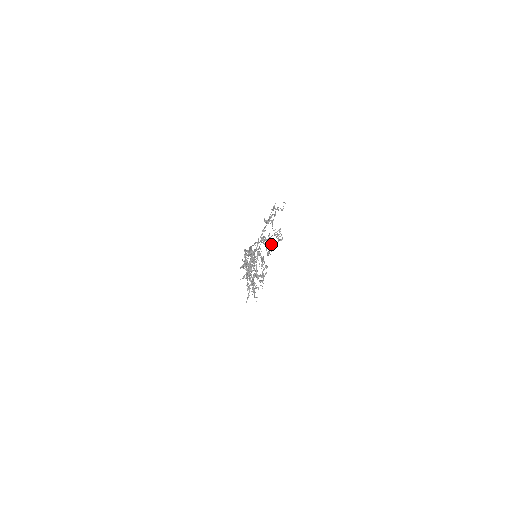
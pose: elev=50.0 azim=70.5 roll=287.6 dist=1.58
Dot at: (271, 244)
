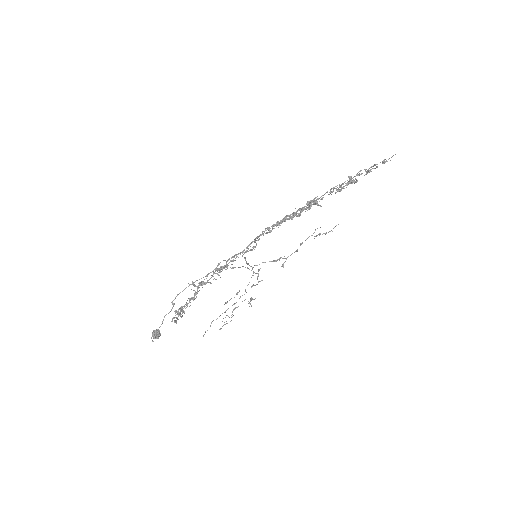
Dot at: (385, 162)
